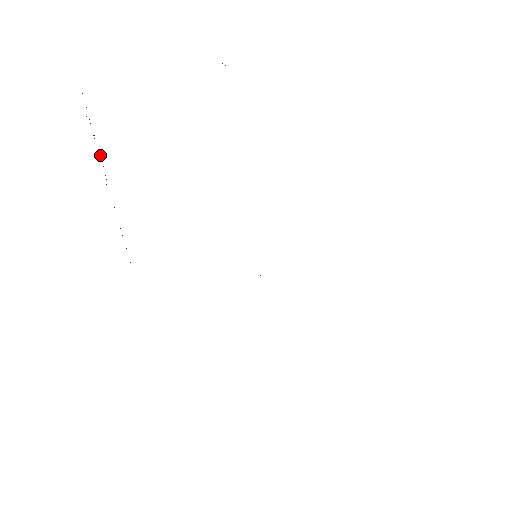
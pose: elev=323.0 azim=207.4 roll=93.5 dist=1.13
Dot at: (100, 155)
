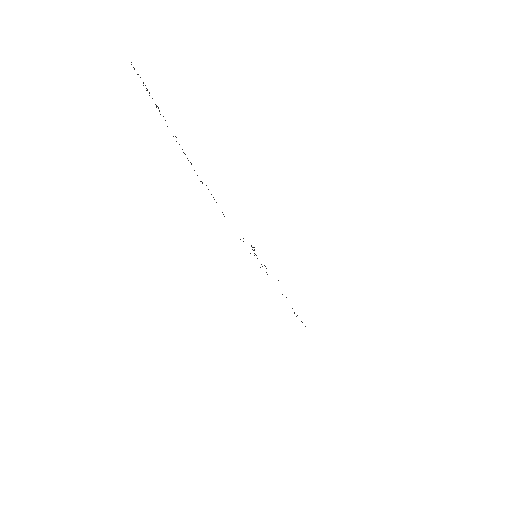
Dot at: occluded
